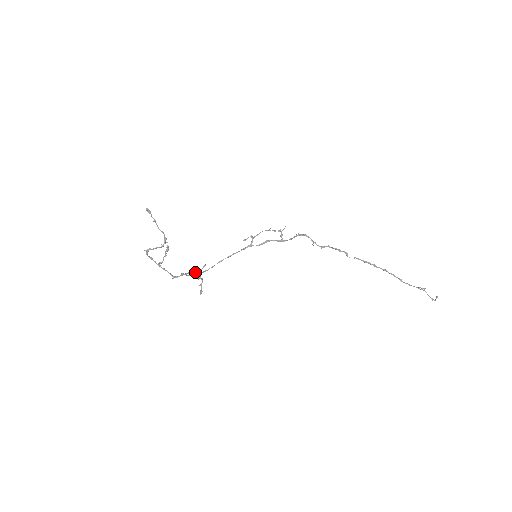
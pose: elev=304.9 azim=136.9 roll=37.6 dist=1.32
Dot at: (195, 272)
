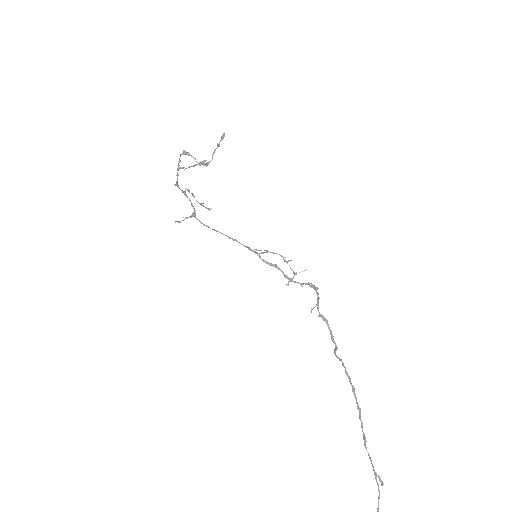
Dot at: (194, 209)
